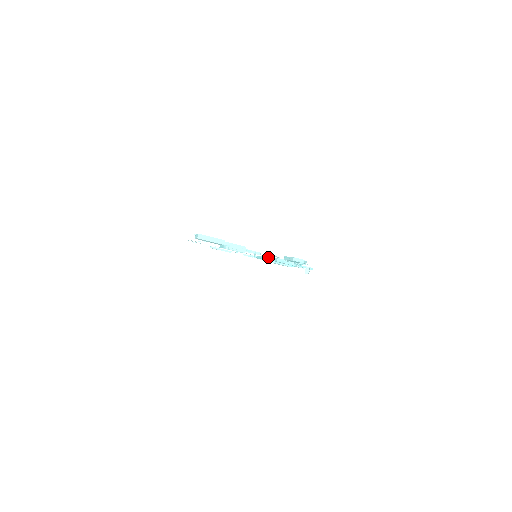
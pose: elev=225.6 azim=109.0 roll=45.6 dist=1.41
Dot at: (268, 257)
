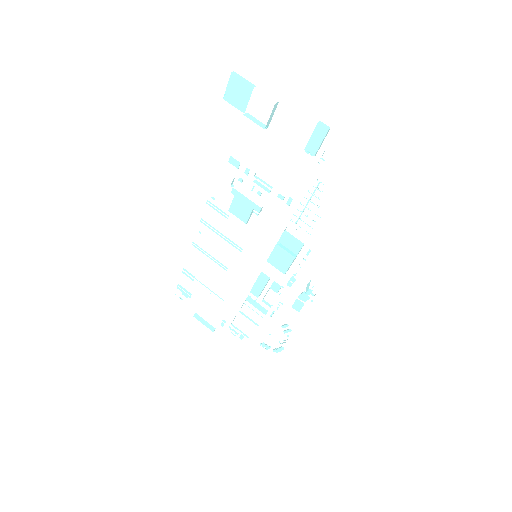
Dot at: occluded
